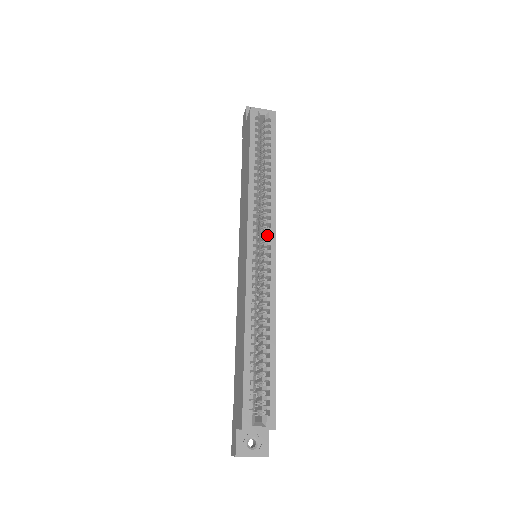
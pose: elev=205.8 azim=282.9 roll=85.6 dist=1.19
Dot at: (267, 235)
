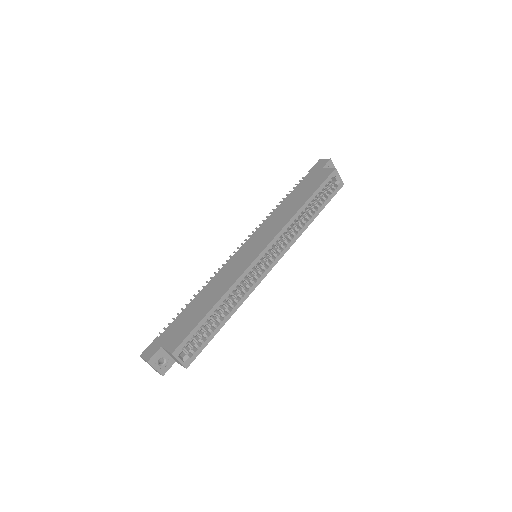
Dot at: (276, 254)
